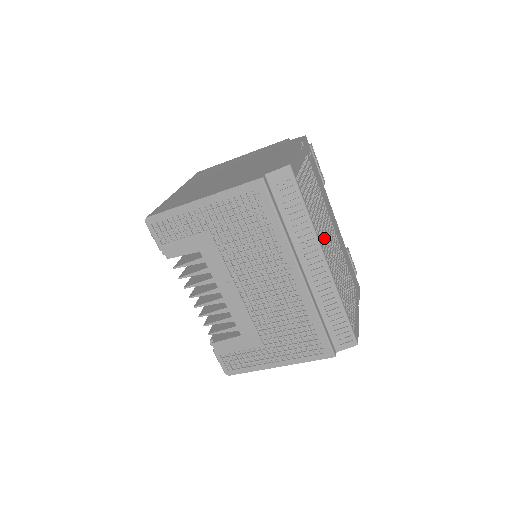
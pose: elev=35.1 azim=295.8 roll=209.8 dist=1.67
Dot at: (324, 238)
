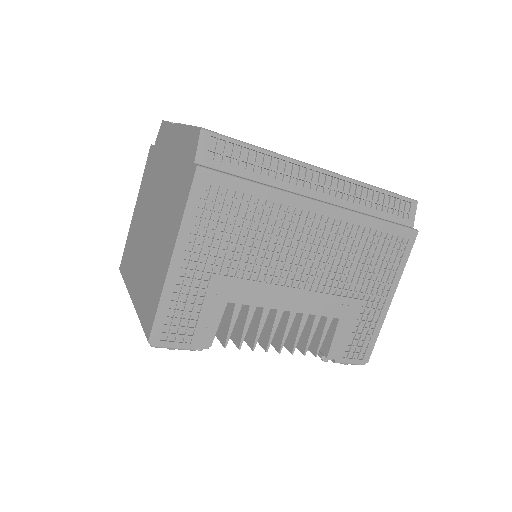
Dot at: occluded
